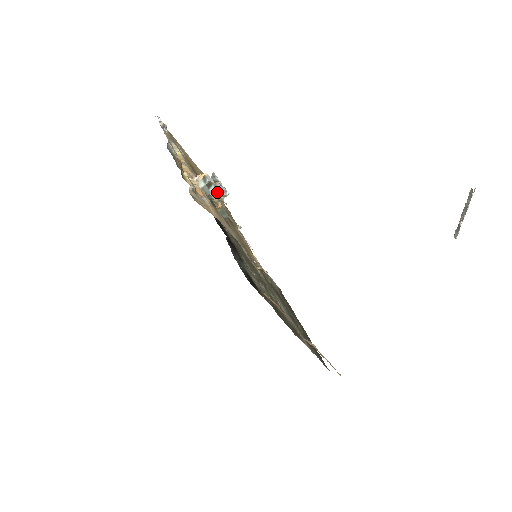
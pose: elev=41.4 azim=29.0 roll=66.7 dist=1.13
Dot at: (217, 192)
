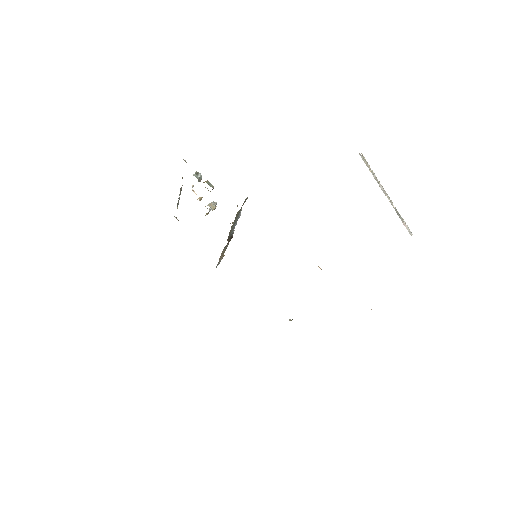
Dot at: (210, 204)
